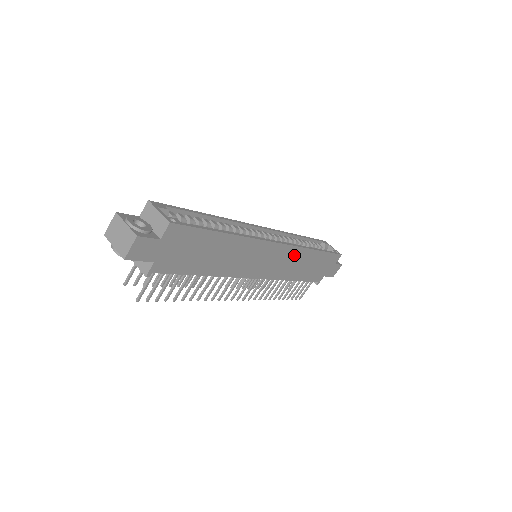
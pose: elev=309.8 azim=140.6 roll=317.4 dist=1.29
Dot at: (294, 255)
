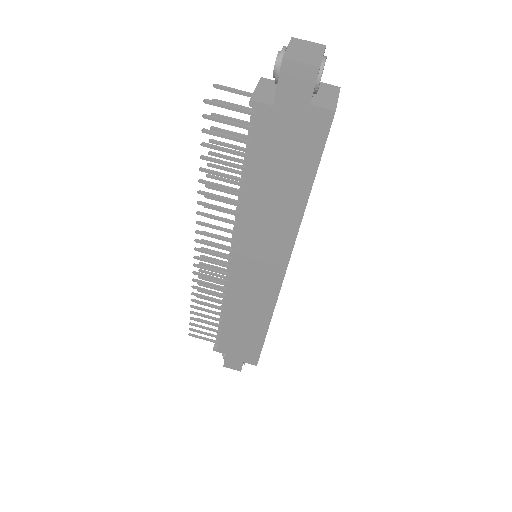
Dot at: (263, 303)
